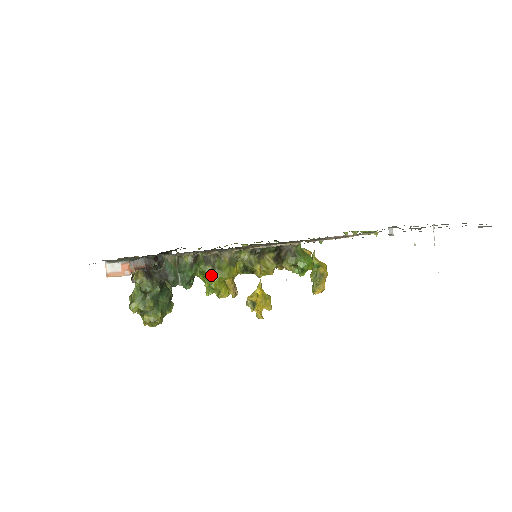
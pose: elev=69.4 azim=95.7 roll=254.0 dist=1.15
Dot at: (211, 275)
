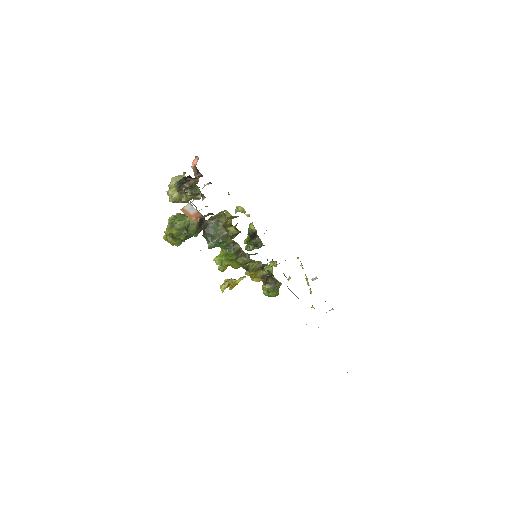
Dot at: (230, 260)
